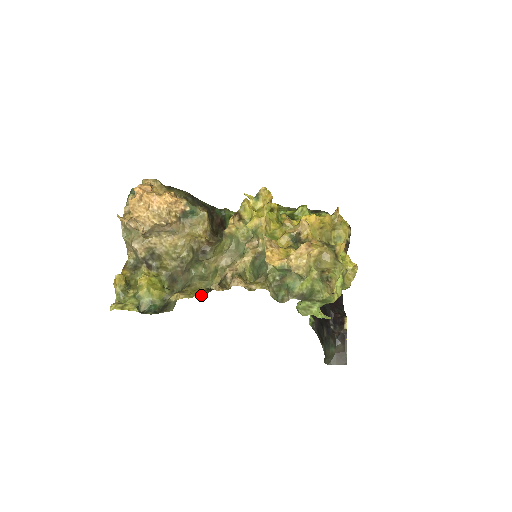
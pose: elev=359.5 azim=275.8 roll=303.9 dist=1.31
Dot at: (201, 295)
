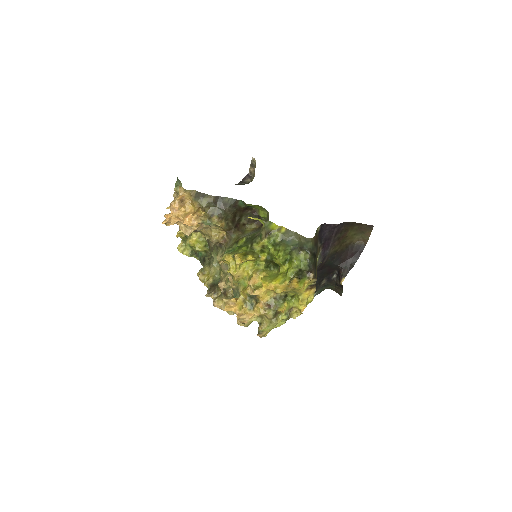
Dot at: (207, 287)
